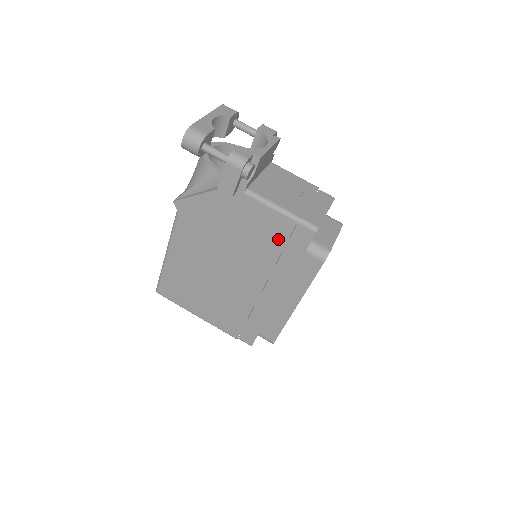
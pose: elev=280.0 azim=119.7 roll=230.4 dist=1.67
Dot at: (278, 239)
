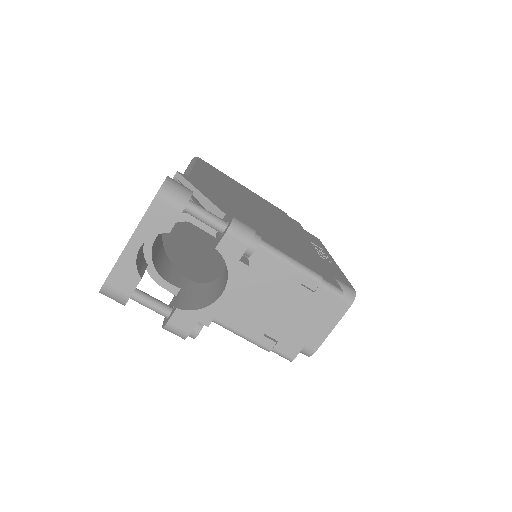
Dot at: occluded
